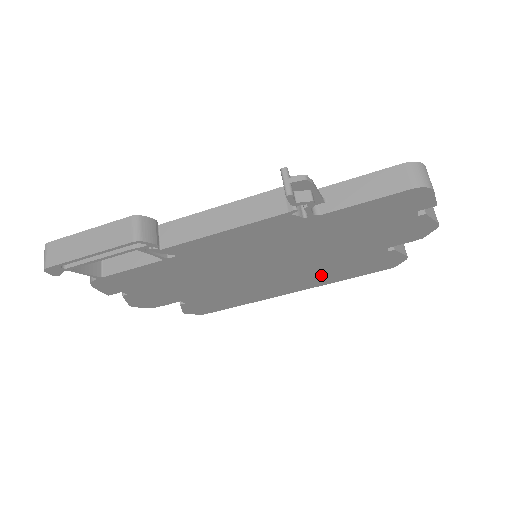
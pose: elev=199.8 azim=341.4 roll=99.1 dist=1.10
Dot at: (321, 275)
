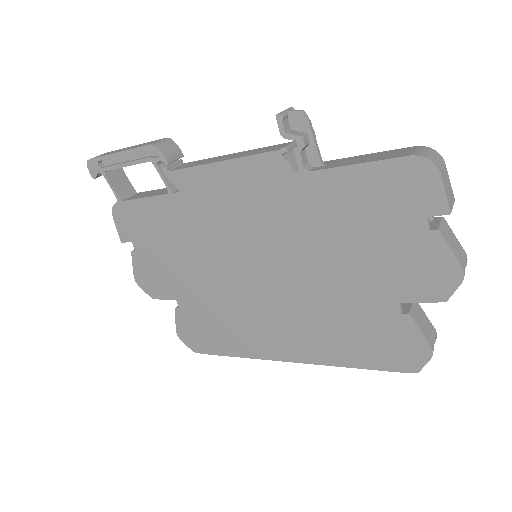
Dot at: (320, 332)
